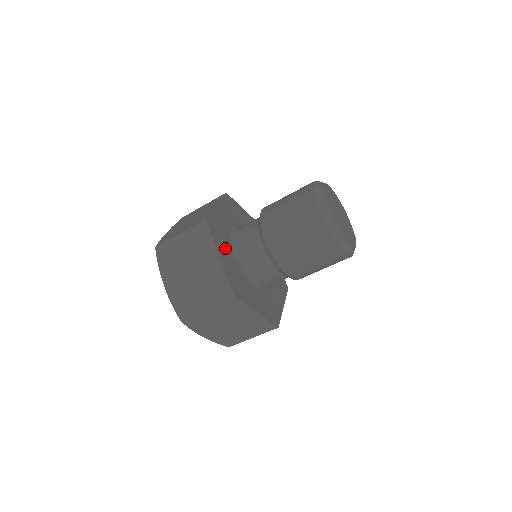
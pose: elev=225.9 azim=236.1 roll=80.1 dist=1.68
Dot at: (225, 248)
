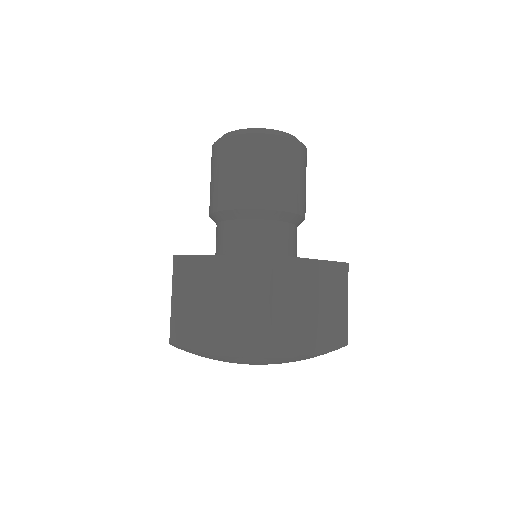
Dot at: occluded
